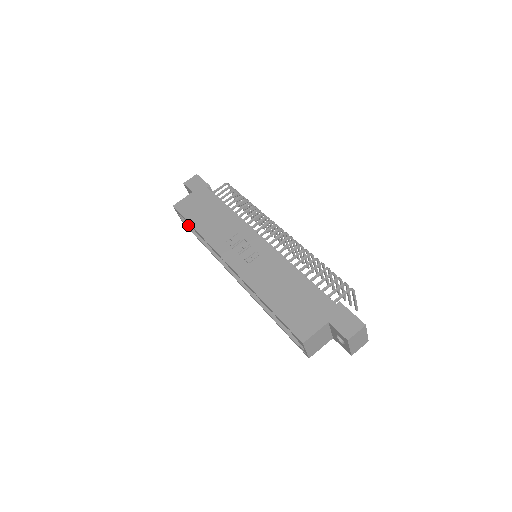
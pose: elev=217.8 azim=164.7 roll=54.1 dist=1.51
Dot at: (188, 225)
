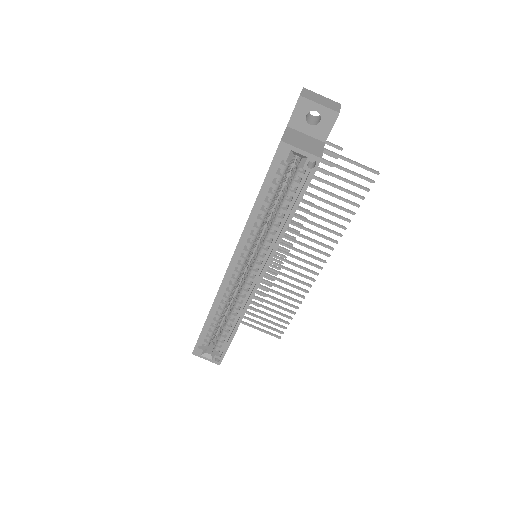
Dot at: (221, 355)
